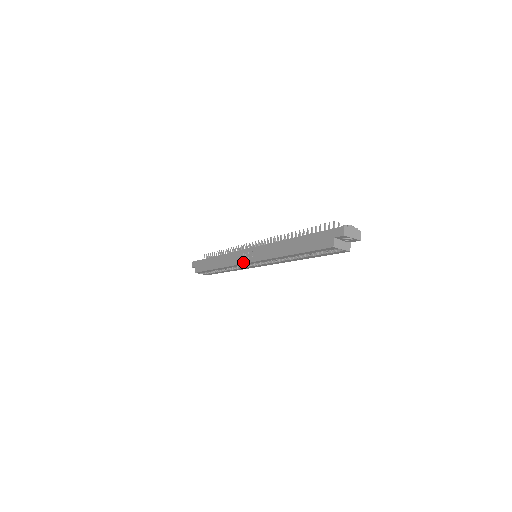
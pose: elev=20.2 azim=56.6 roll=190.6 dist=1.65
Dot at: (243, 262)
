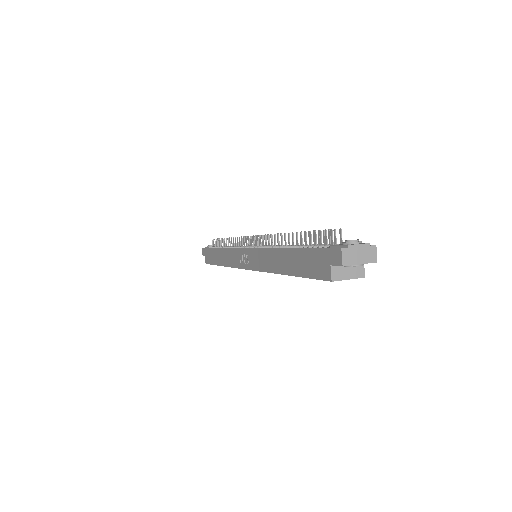
Dot at: (241, 267)
